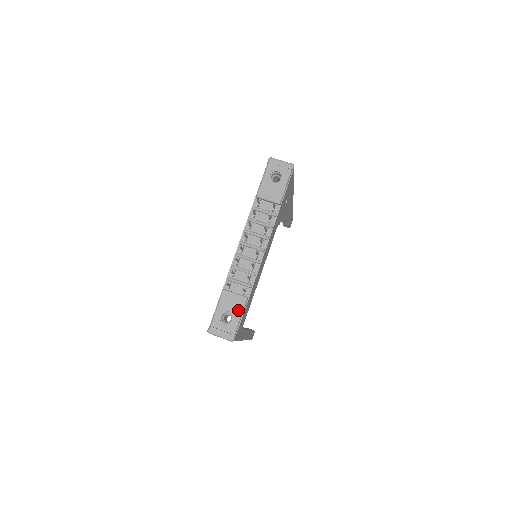
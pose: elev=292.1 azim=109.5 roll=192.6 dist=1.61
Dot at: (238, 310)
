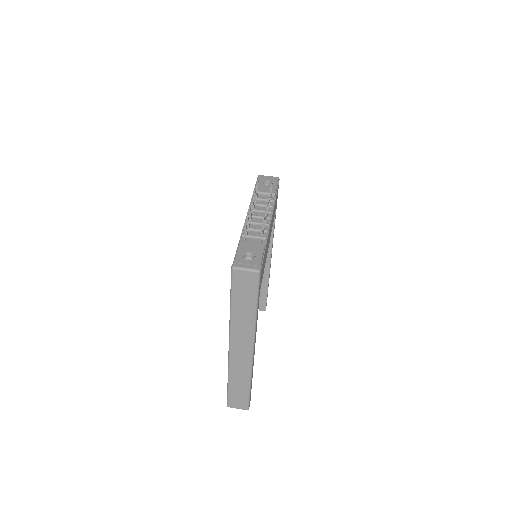
Dot at: (259, 250)
